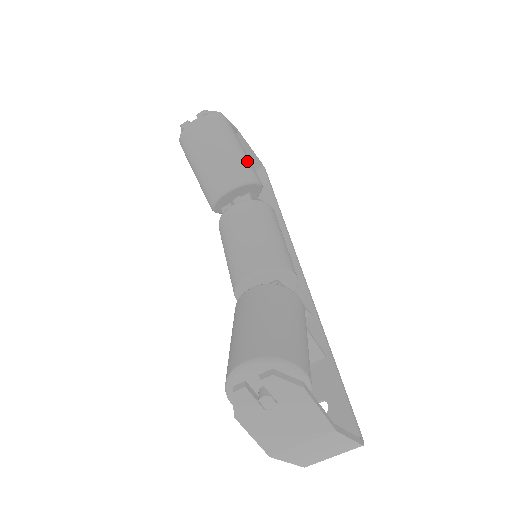
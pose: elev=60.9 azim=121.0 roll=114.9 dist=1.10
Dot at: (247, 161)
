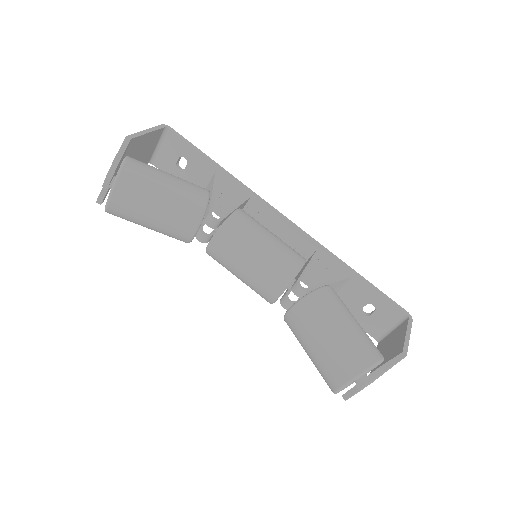
Dot at: (184, 191)
